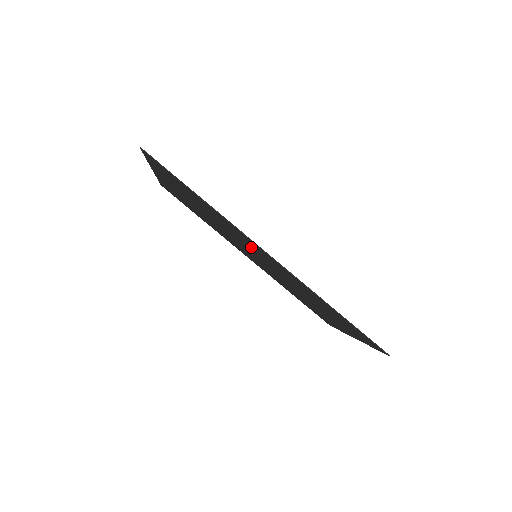
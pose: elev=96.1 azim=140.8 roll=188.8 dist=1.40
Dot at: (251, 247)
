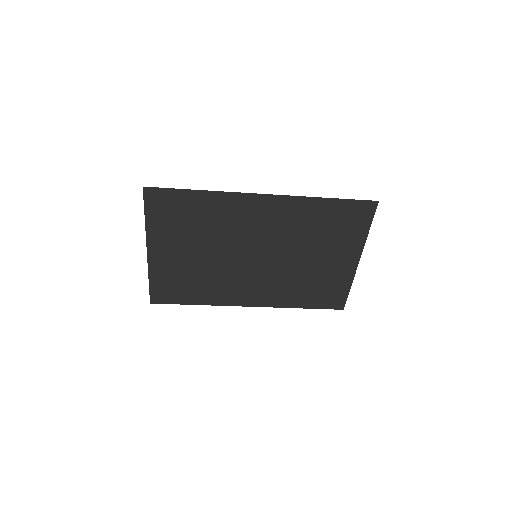
Dot at: (249, 227)
